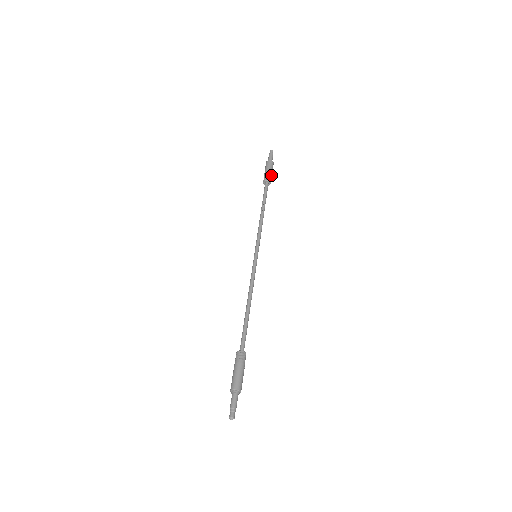
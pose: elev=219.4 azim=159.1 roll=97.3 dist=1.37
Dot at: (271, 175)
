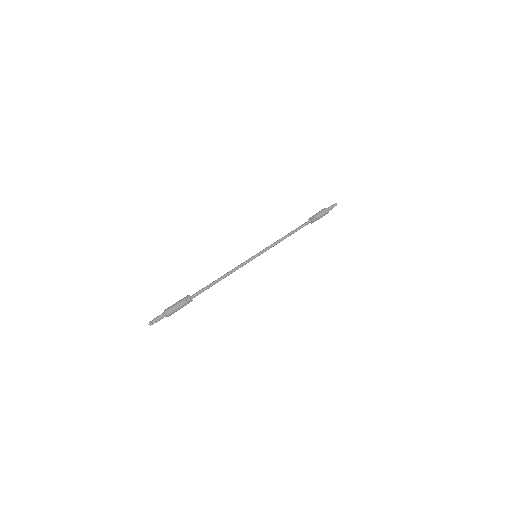
Dot at: (318, 216)
